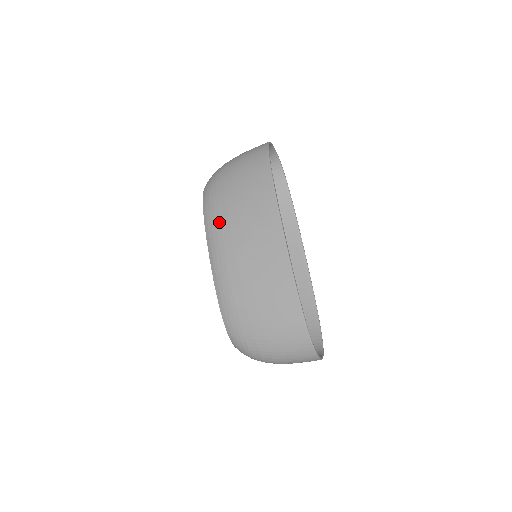
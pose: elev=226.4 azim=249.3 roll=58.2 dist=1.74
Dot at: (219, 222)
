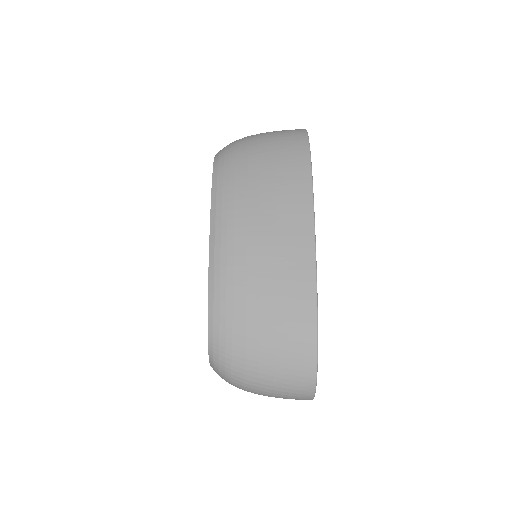
Dot at: (233, 201)
